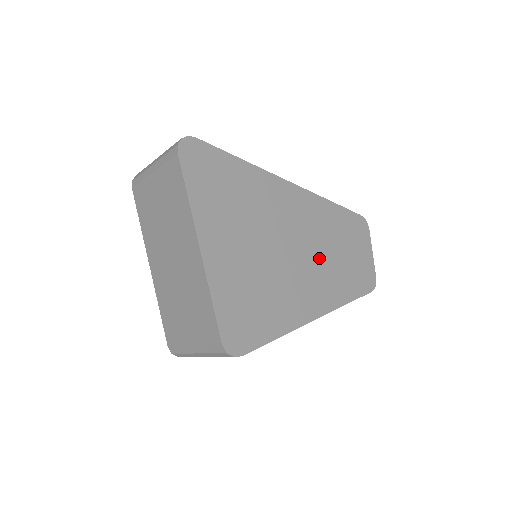
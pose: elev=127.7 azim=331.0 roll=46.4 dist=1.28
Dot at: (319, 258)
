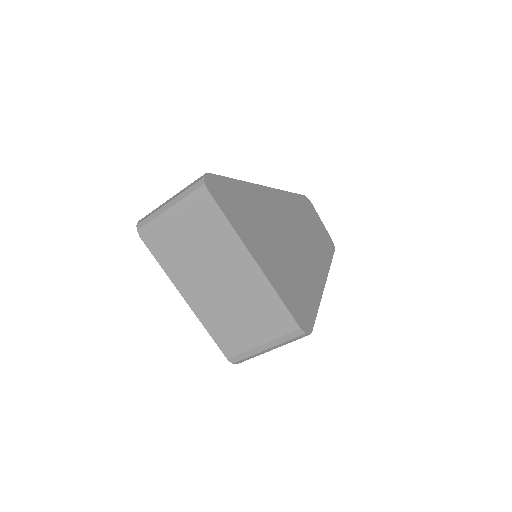
Dot at: (305, 238)
